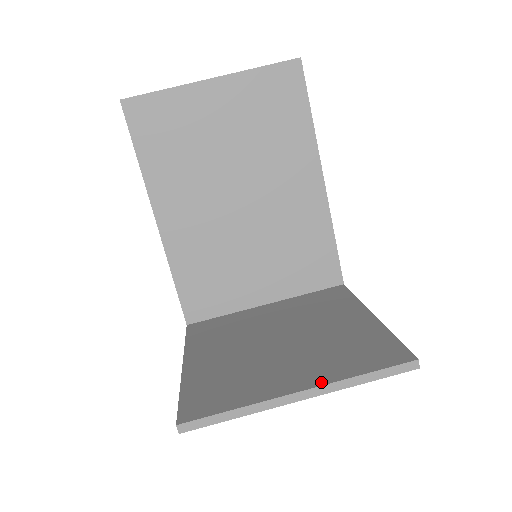
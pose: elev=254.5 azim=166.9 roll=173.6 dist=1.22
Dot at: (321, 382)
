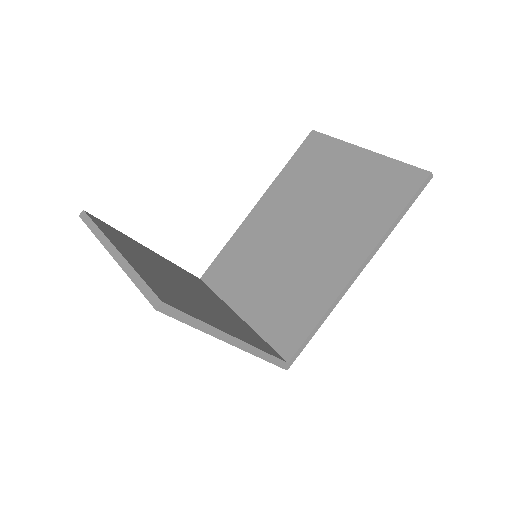
Dot at: (128, 259)
